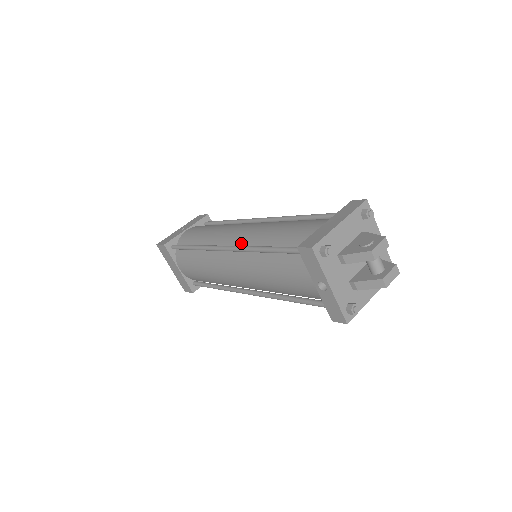
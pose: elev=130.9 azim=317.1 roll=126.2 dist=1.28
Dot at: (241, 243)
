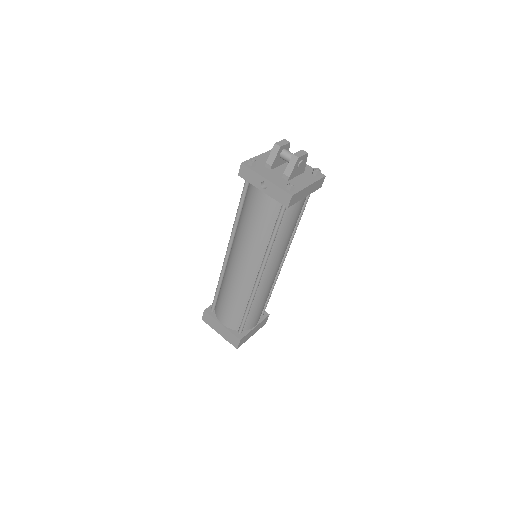
Dot at: occluded
